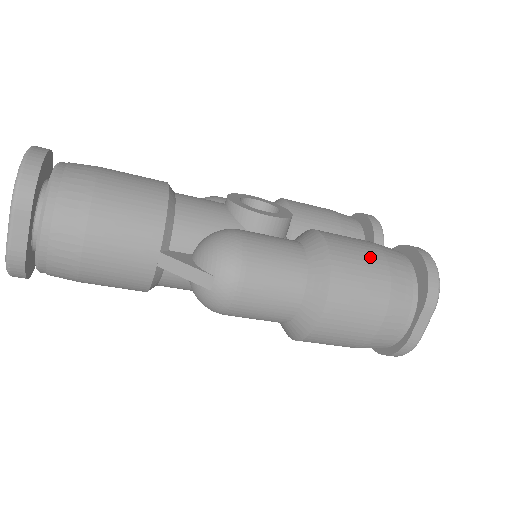
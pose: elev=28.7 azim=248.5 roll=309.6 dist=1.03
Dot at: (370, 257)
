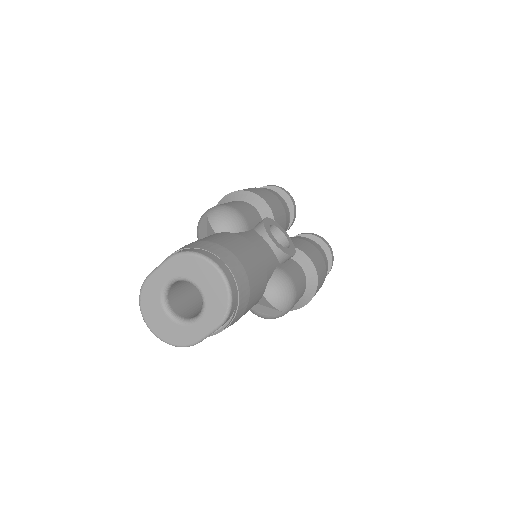
Dot at: (323, 267)
